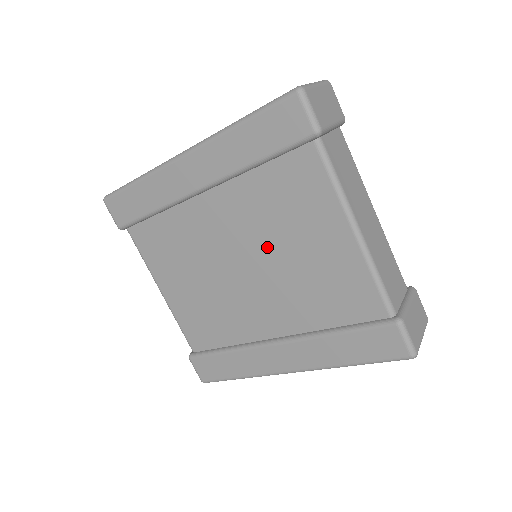
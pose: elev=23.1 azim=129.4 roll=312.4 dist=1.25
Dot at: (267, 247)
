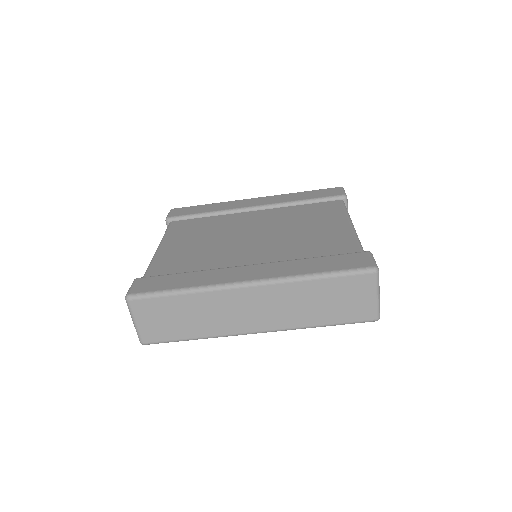
Dot at: (282, 228)
